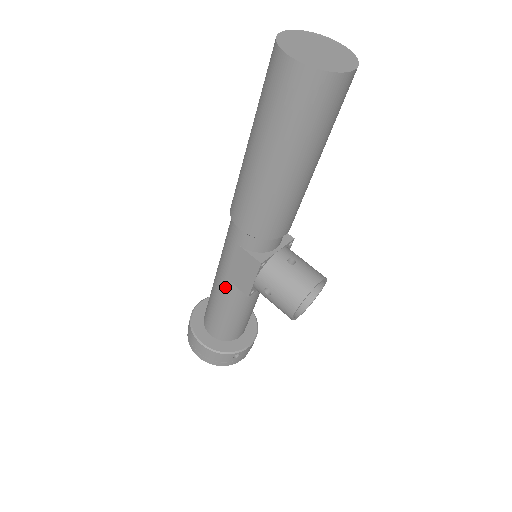
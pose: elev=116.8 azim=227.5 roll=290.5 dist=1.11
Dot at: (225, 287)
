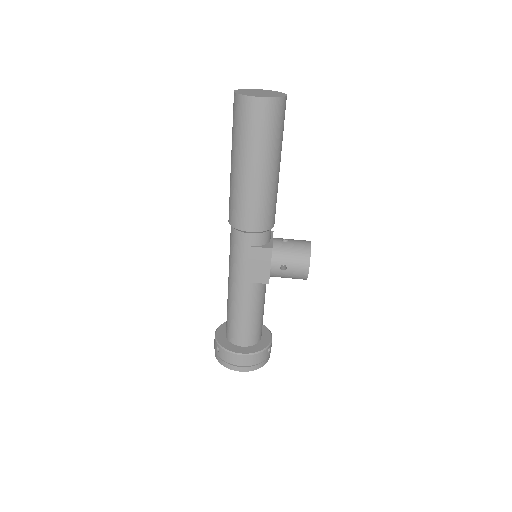
Dot at: (246, 291)
